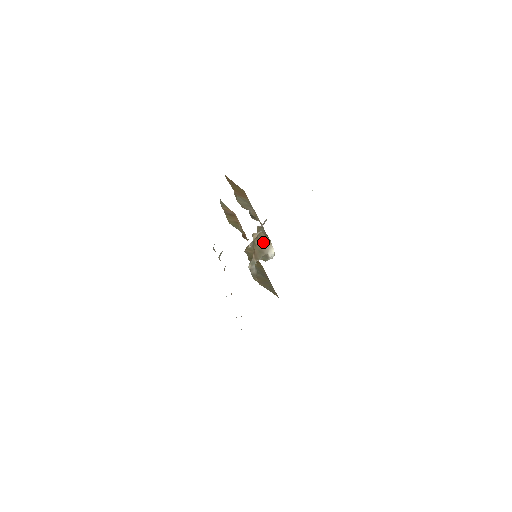
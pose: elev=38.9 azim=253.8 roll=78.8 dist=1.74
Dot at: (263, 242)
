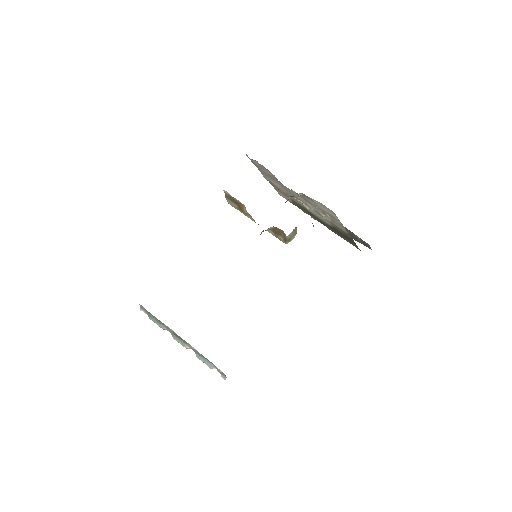
Dot at: occluded
